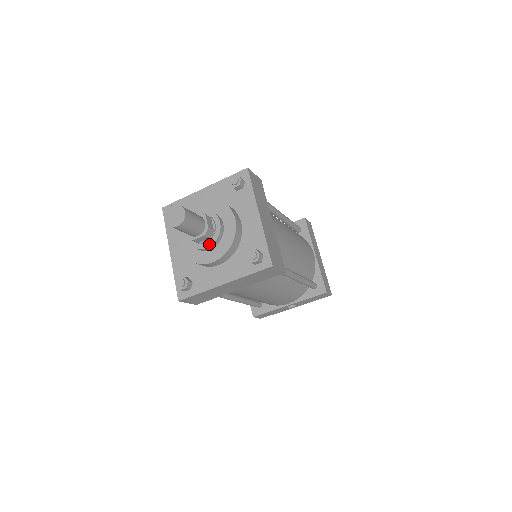
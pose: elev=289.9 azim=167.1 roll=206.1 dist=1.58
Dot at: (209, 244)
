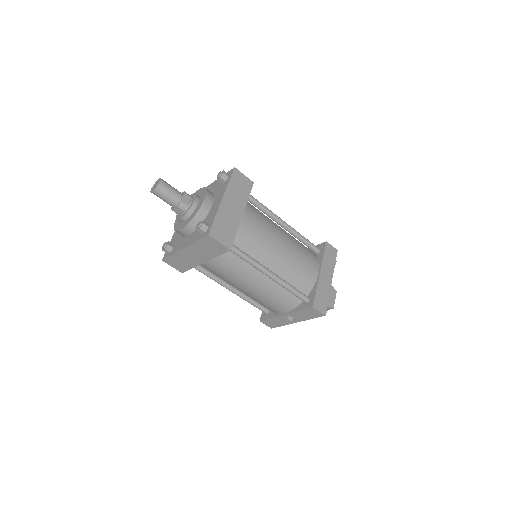
Dot at: (183, 215)
